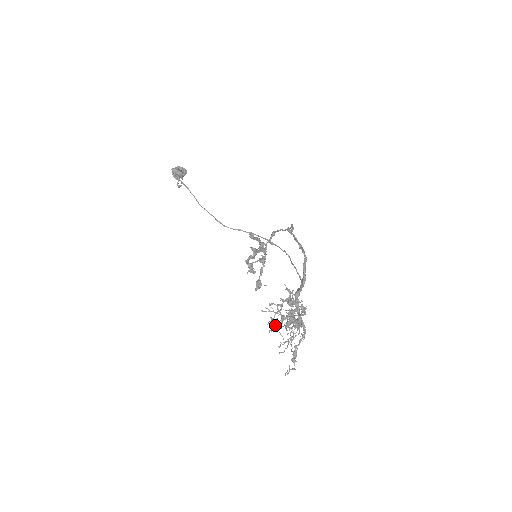
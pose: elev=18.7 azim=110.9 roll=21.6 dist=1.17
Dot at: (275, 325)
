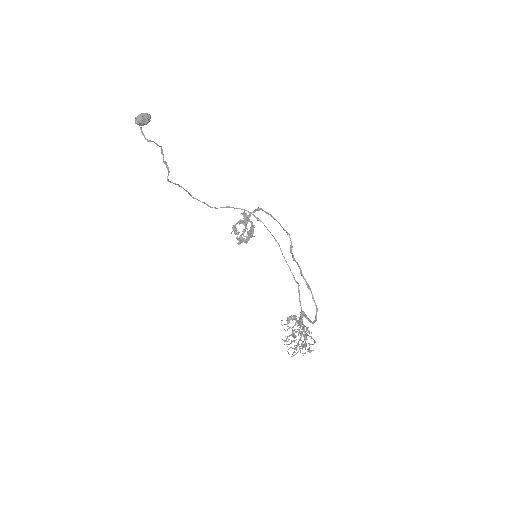
Dot at: occluded
